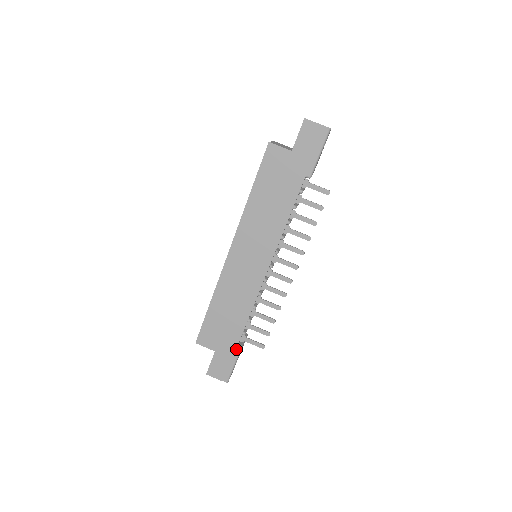
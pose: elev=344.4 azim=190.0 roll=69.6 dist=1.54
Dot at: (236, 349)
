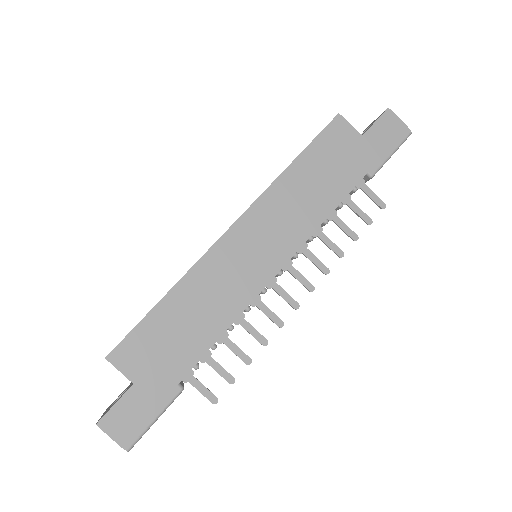
Dot at: (172, 390)
